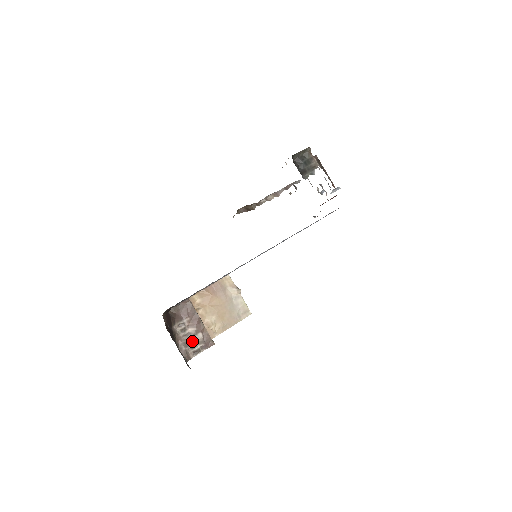
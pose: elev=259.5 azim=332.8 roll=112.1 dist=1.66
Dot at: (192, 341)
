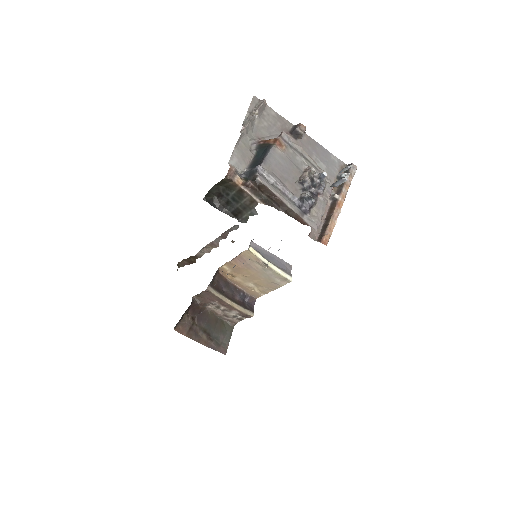
Dot at: (230, 315)
